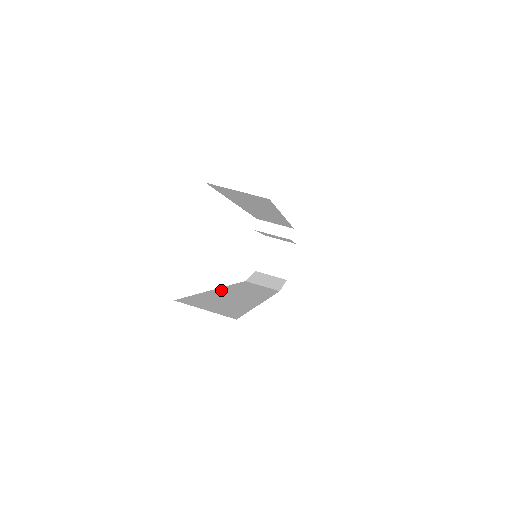
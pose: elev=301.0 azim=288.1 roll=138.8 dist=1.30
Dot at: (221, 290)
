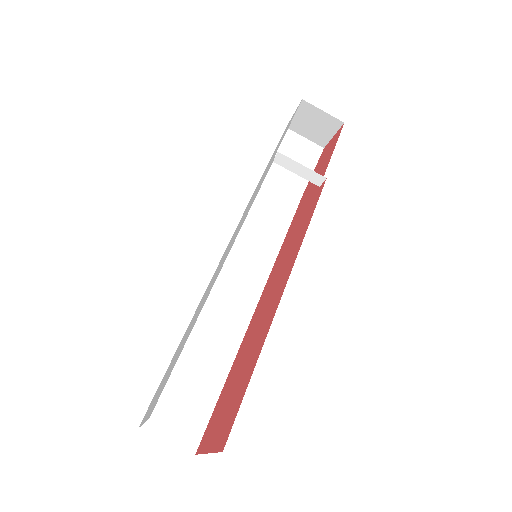
Dot at: (209, 297)
